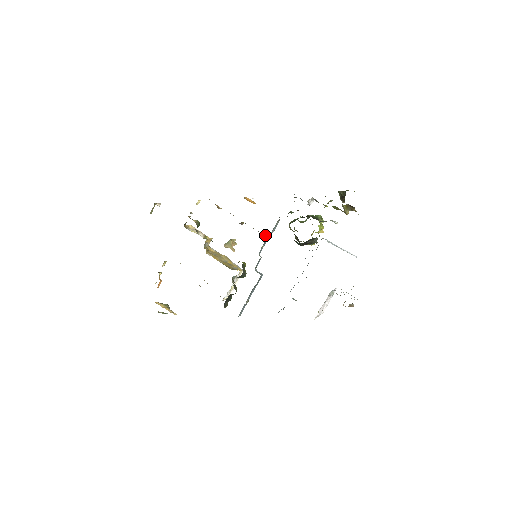
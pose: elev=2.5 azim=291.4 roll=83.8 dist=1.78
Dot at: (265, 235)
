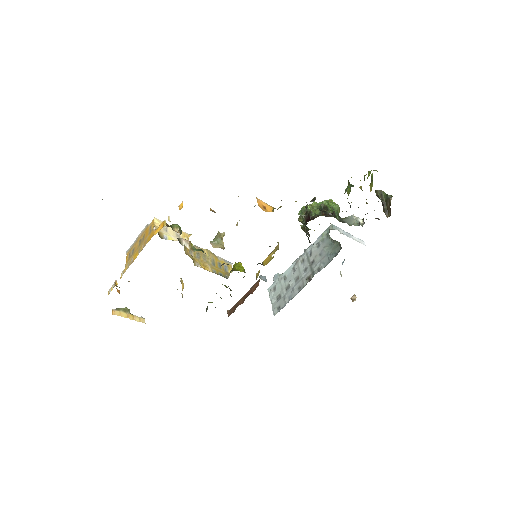
Dot at: (277, 242)
